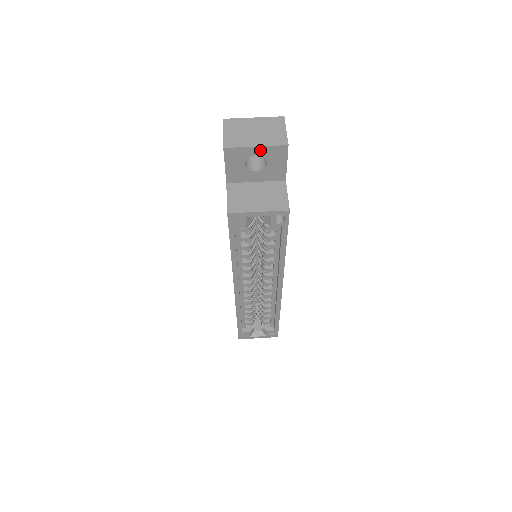
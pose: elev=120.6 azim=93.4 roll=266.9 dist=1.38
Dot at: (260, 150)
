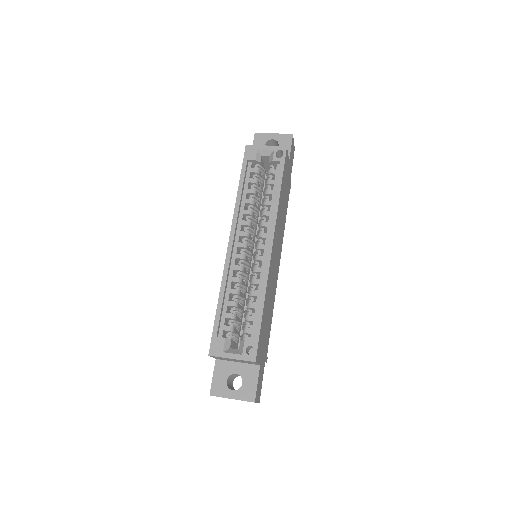
Dot at: (276, 136)
